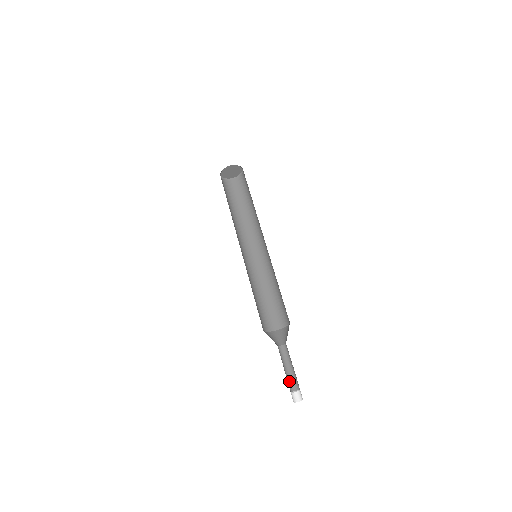
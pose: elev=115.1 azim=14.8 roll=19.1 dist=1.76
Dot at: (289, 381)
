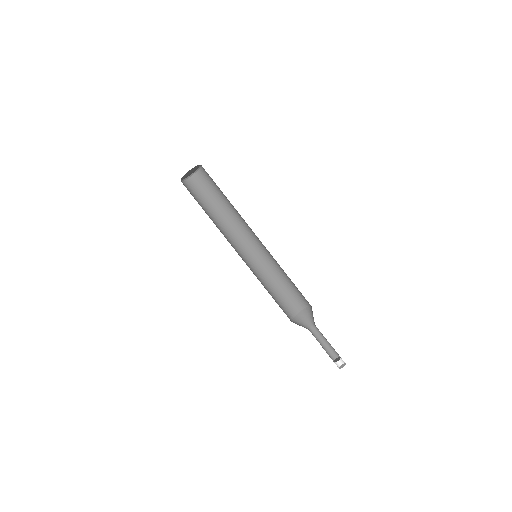
Dot at: (331, 350)
